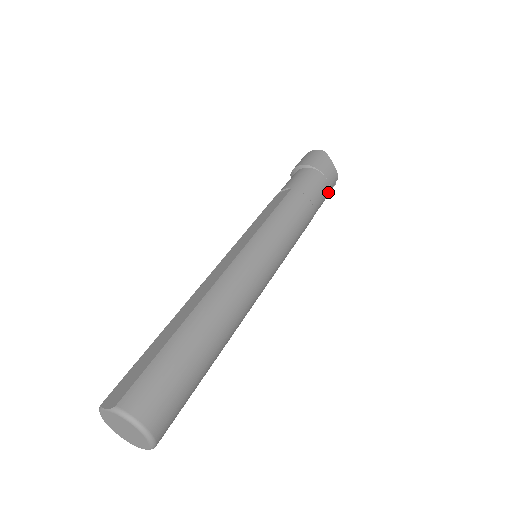
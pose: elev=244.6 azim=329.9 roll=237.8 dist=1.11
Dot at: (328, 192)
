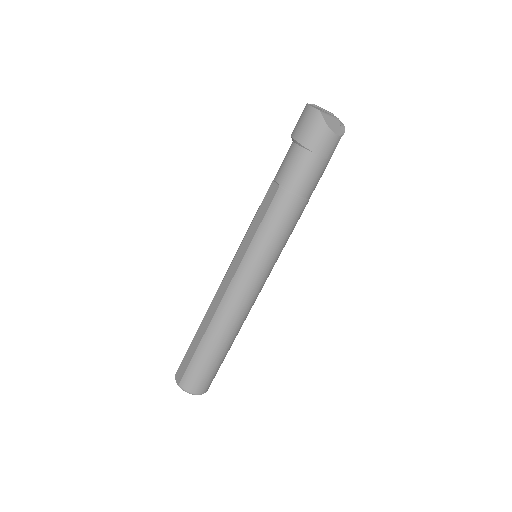
Dot at: (327, 163)
